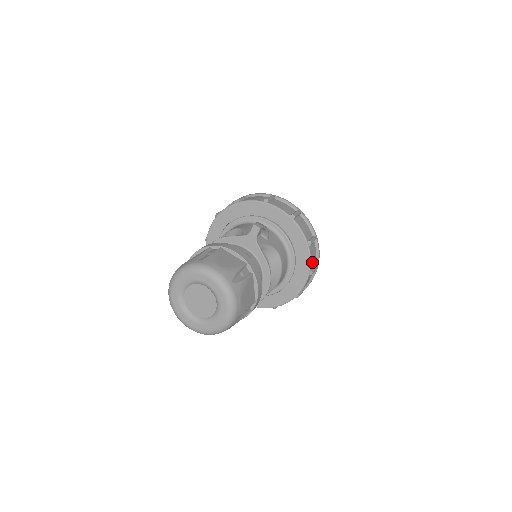
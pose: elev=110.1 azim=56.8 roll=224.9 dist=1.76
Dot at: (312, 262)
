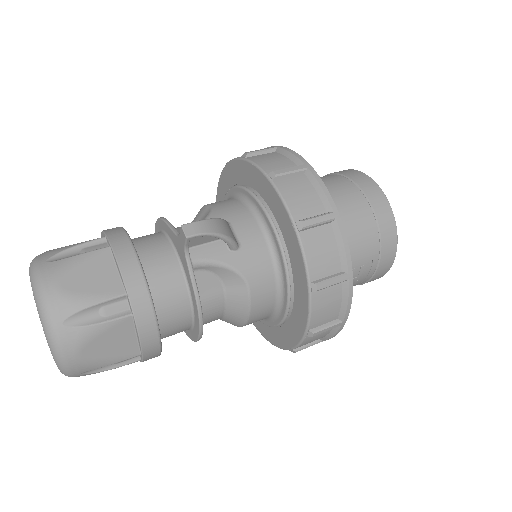
Dot at: (319, 317)
